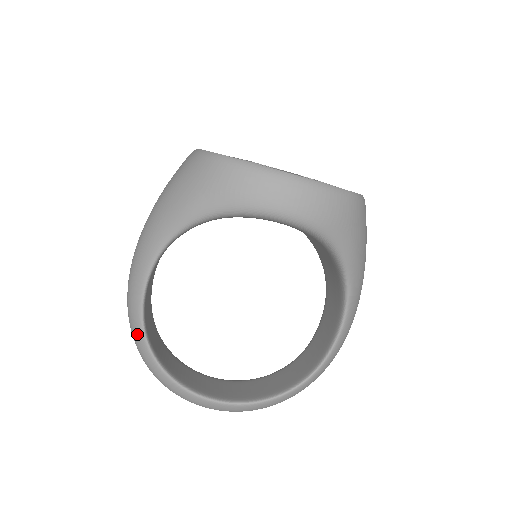
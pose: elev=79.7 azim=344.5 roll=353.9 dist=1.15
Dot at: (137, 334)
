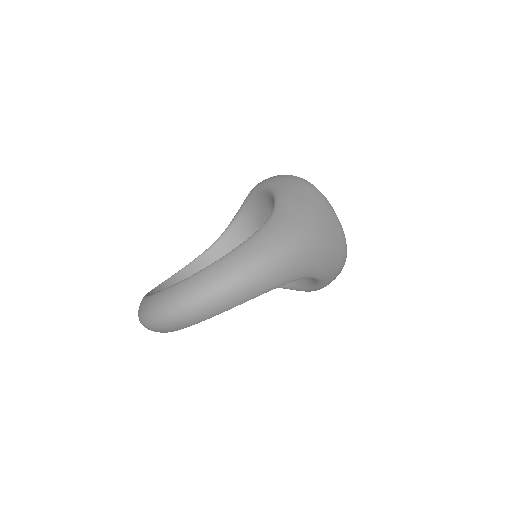
Dot at: occluded
